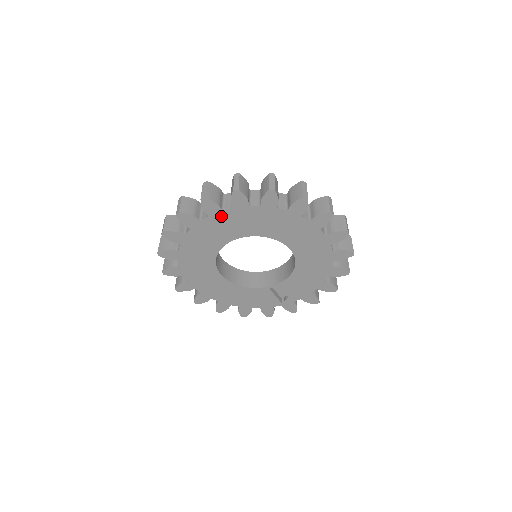
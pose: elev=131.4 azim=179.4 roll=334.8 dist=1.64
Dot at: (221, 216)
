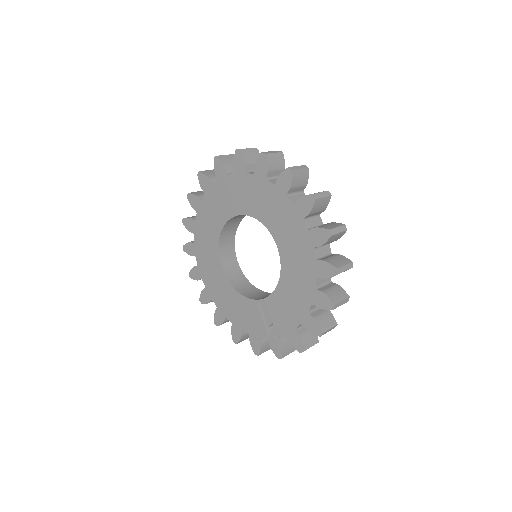
Dot at: (226, 182)
